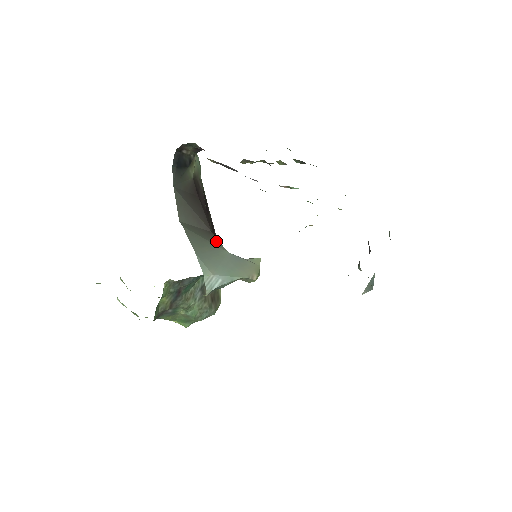
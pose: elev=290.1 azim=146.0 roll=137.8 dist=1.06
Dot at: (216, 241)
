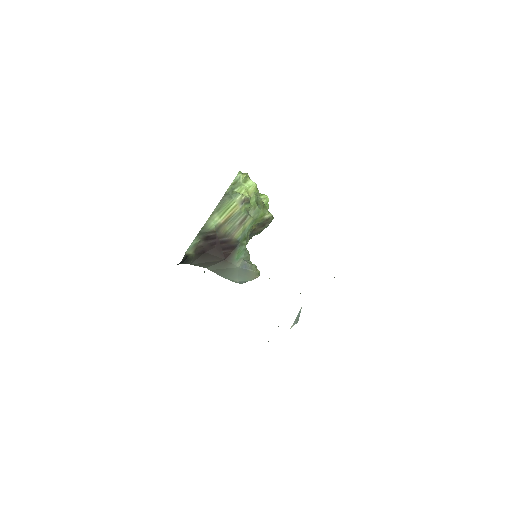
Dot at: (230, 265)
